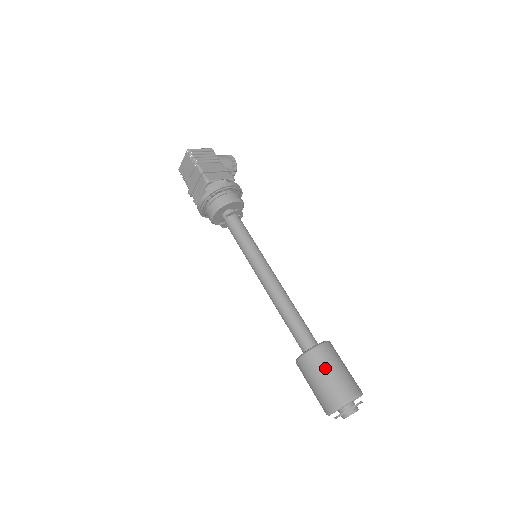
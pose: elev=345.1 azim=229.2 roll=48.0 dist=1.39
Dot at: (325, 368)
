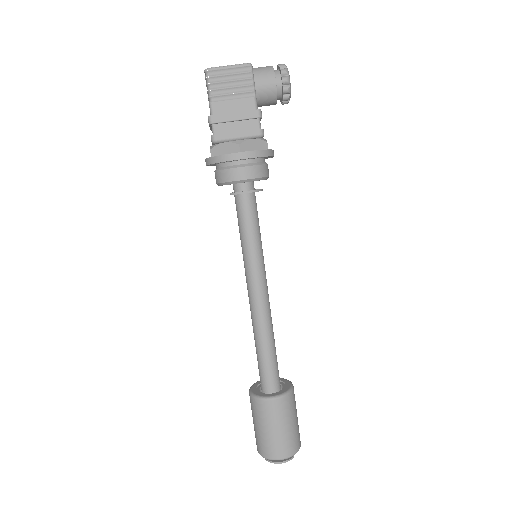
Dot at: (262, 422)
